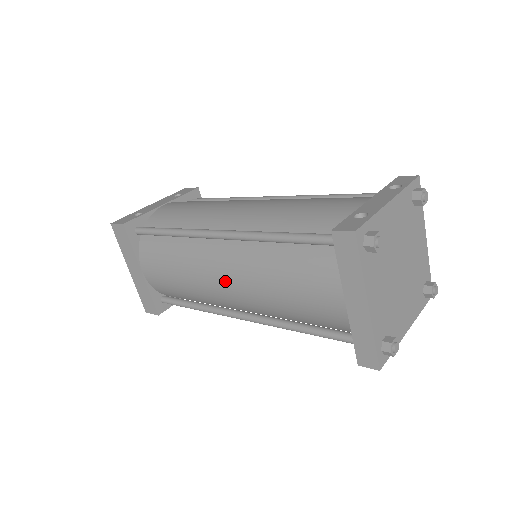
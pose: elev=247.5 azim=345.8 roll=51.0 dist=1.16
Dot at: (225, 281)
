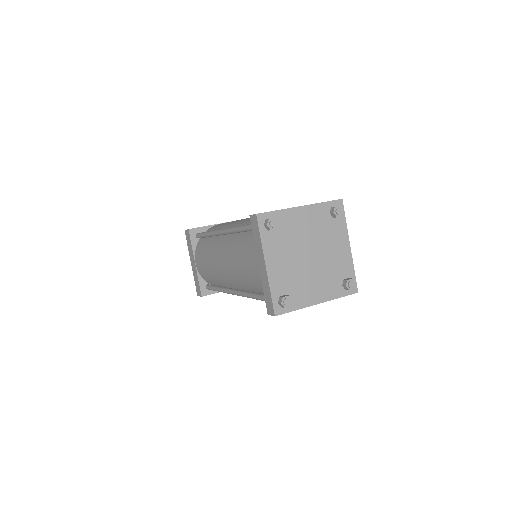
Dot at: (222, 262)
